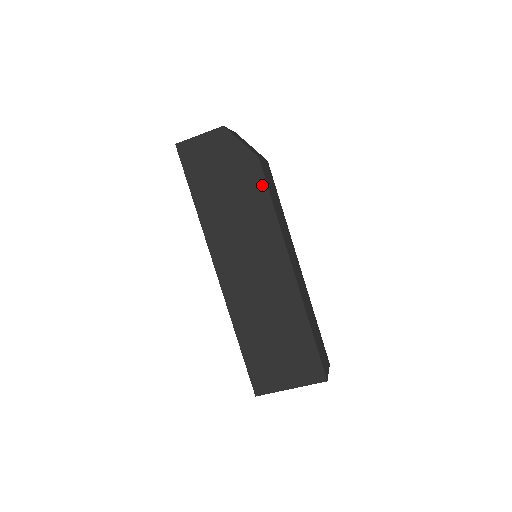
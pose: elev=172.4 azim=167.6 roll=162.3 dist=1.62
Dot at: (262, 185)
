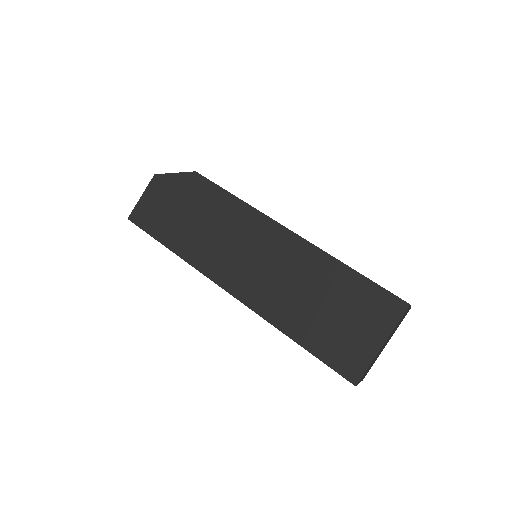
Dot at: (213, 188)
